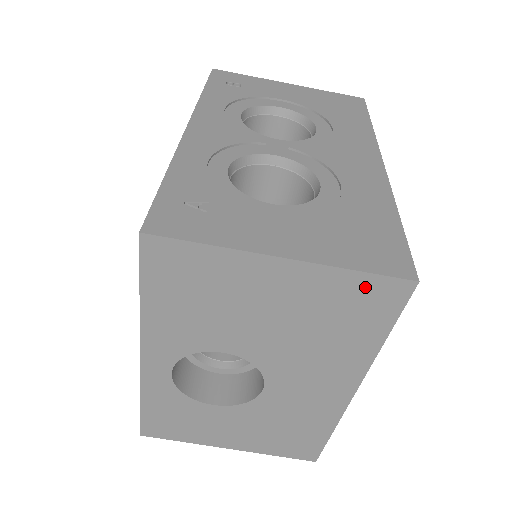
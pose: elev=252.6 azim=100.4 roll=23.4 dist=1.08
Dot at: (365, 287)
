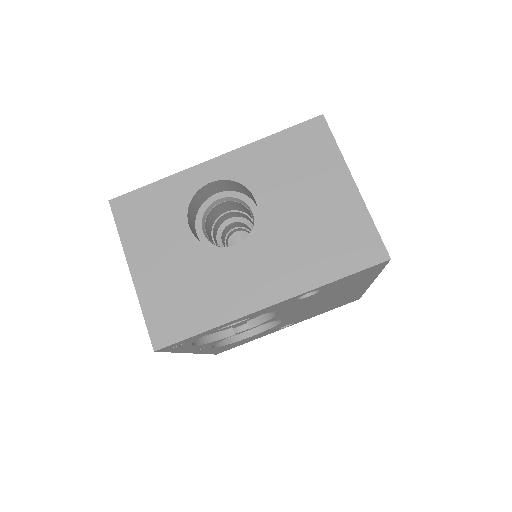
Dot at: (367, 236)
